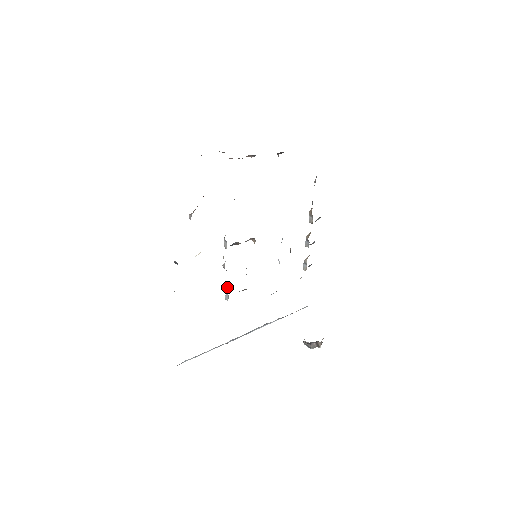
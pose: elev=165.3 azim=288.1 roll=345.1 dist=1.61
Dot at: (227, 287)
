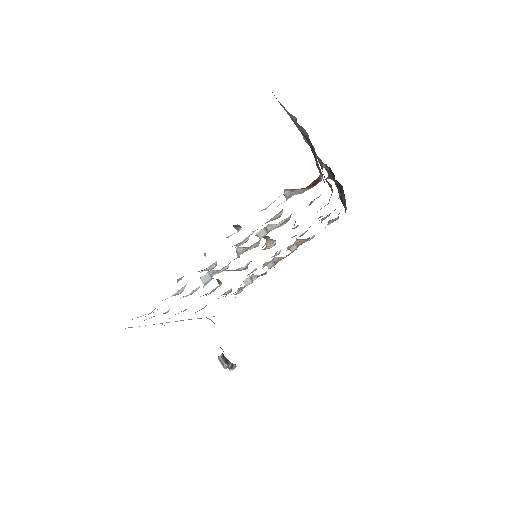
Dot at: (215, 270)
